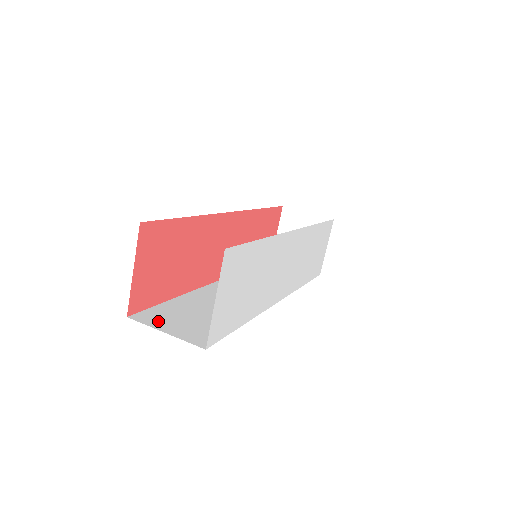
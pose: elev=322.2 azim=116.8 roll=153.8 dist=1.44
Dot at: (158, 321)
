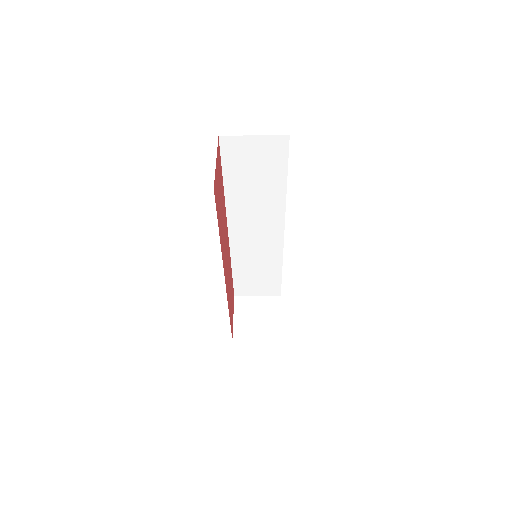
Dot at: occluded
